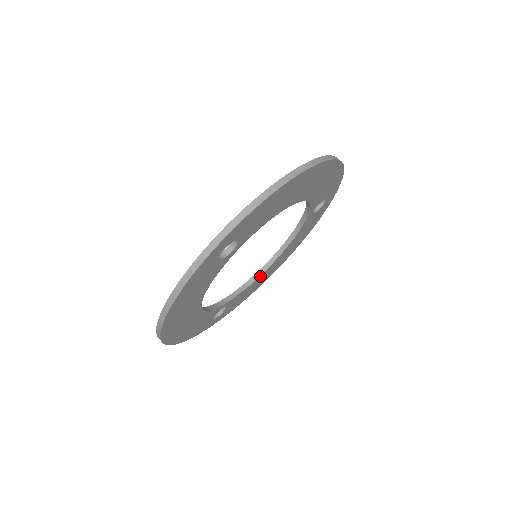
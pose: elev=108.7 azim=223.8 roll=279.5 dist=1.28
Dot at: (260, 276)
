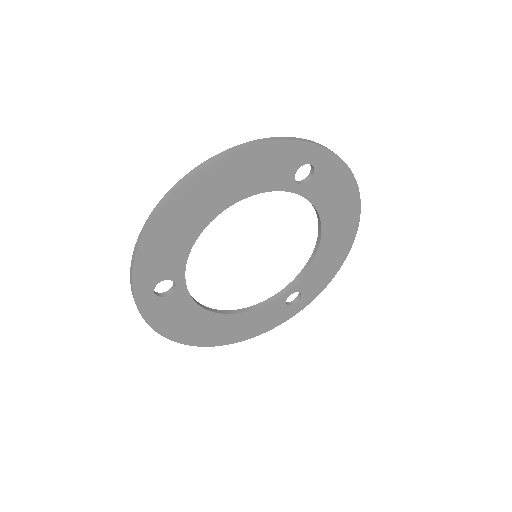
Dot at: (207, 313)
